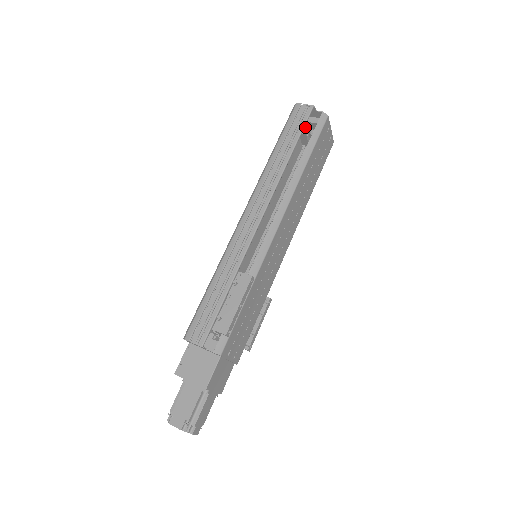
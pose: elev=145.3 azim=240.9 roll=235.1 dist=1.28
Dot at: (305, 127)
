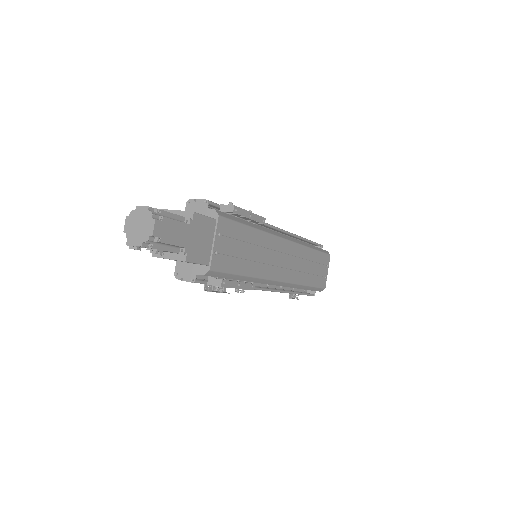
Dot at: occluded
